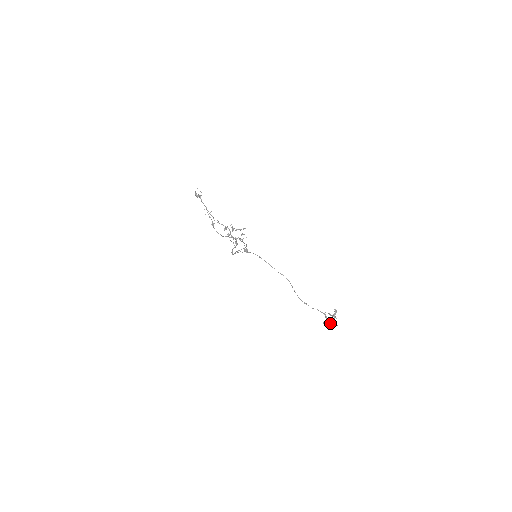
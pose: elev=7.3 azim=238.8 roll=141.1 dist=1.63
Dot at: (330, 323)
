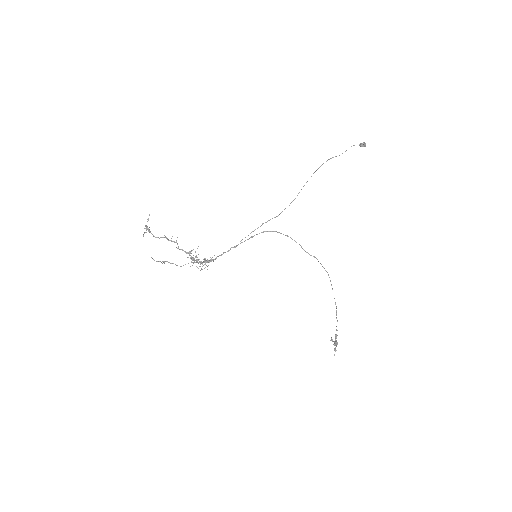
Dot at: (337, 343)
